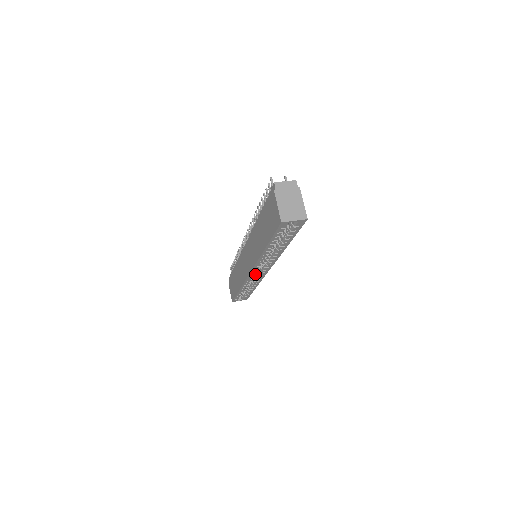
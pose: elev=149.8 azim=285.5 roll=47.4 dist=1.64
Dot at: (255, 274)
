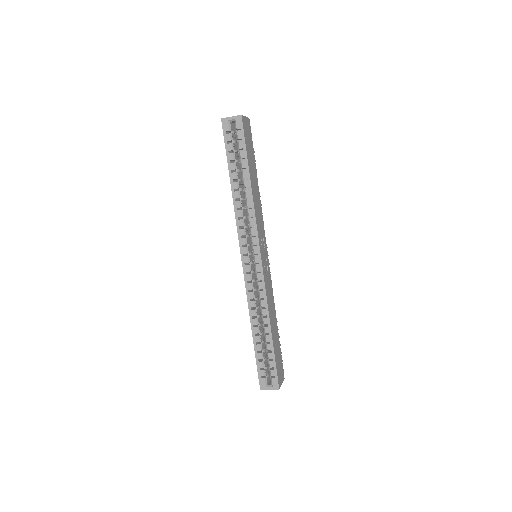
Dot at: (256, 279)
